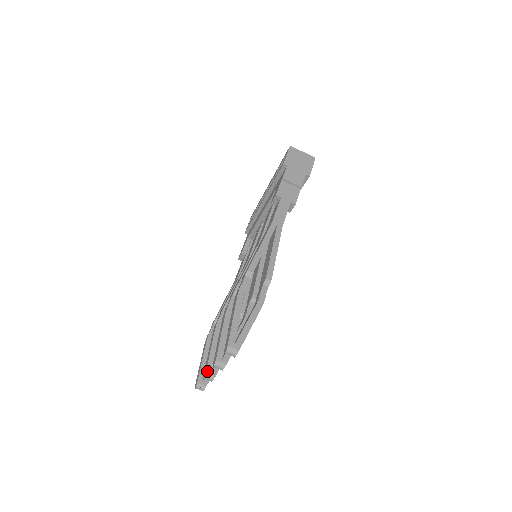
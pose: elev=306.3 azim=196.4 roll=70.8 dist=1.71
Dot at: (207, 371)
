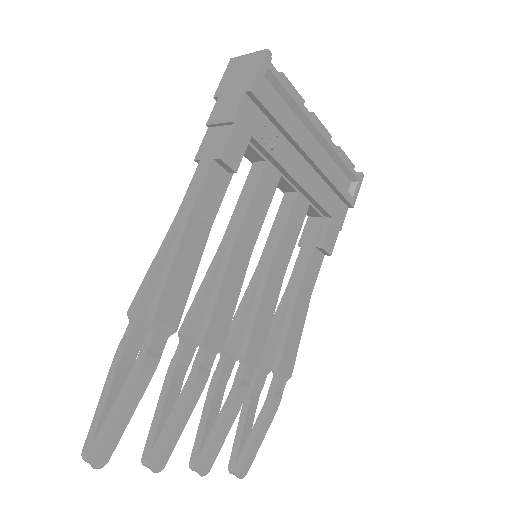
Dot at: (191, 460)
